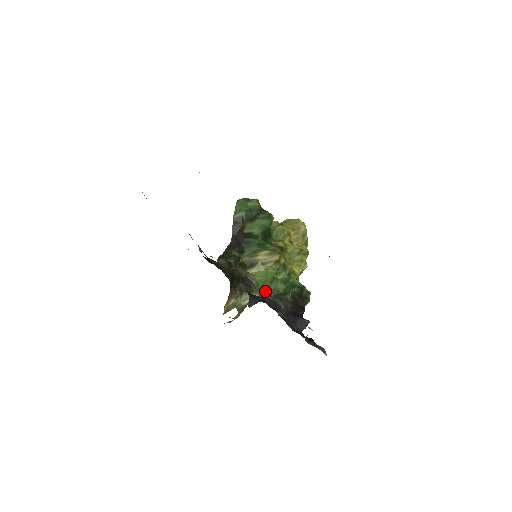
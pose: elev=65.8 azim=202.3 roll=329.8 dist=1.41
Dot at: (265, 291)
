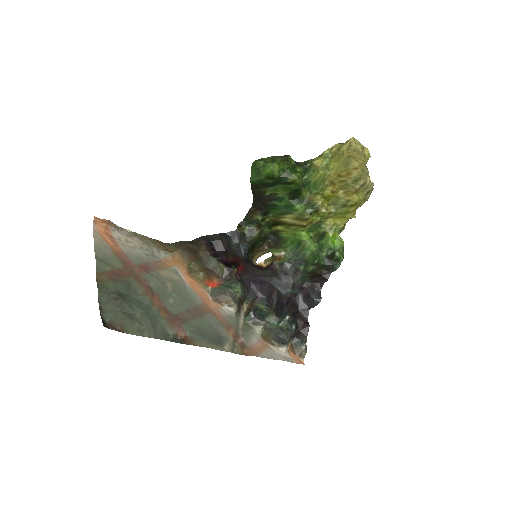
Dot at: (292, 250)
